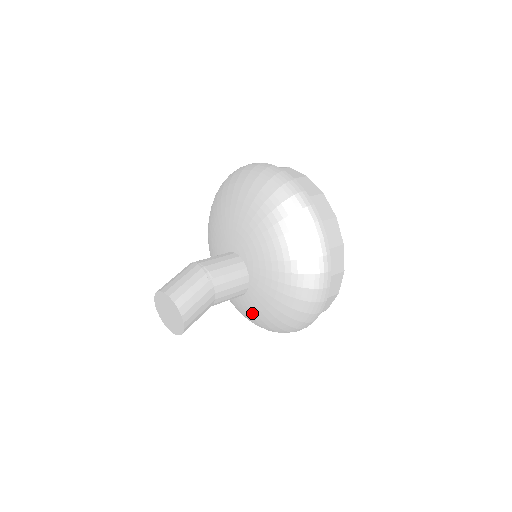
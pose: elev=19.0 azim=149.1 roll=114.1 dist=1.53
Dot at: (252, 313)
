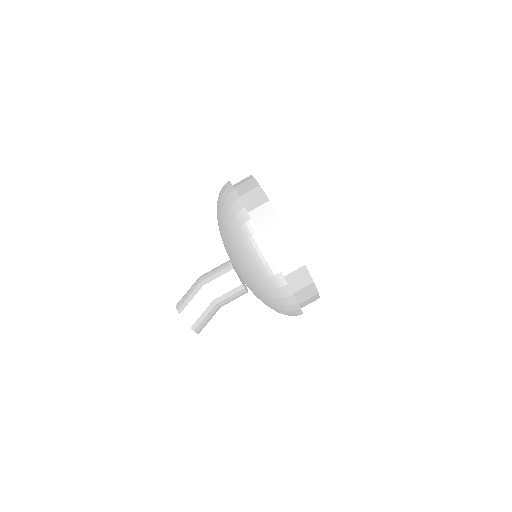
Dot at: occluded
